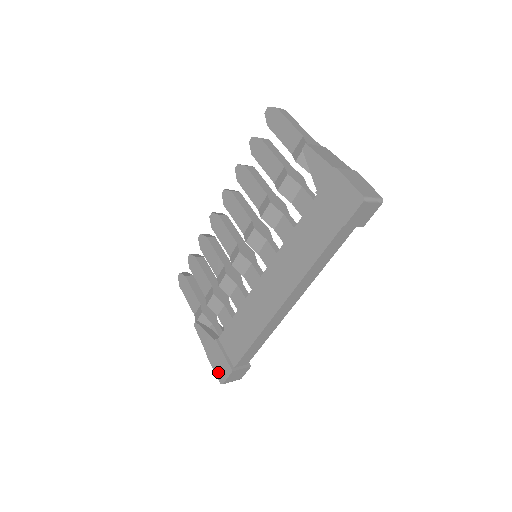
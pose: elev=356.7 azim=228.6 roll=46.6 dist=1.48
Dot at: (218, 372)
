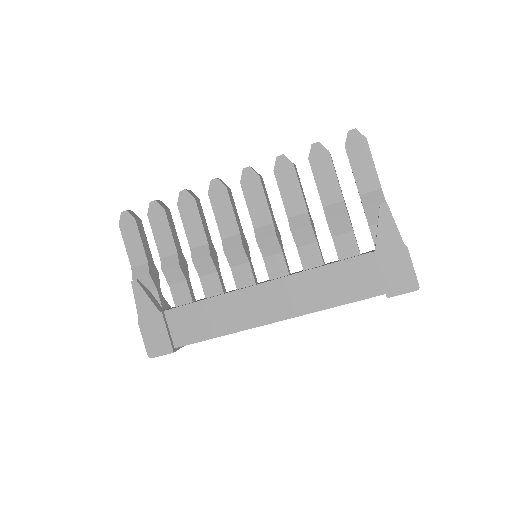
Dot at: (150, 345)
